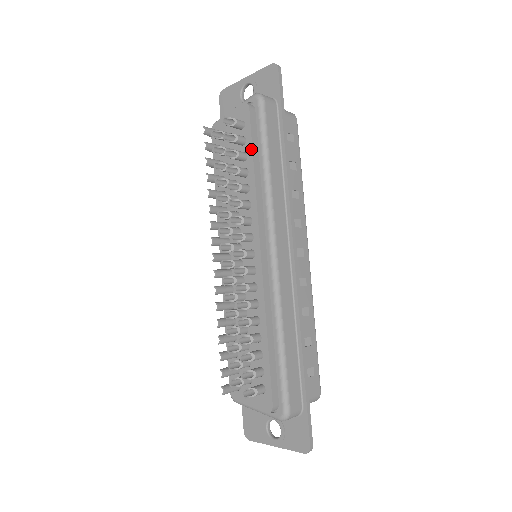
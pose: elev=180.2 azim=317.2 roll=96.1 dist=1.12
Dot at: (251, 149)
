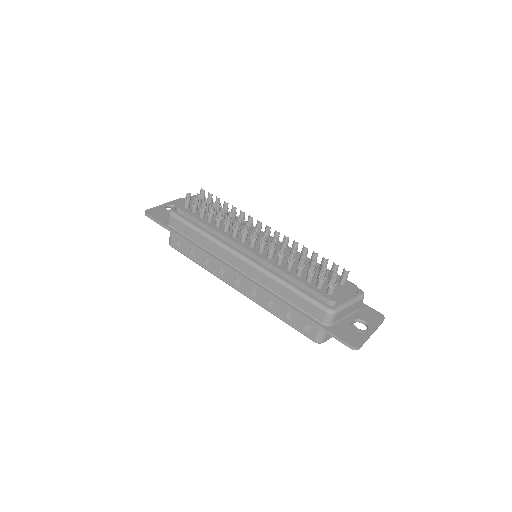
Dot at: occluded
